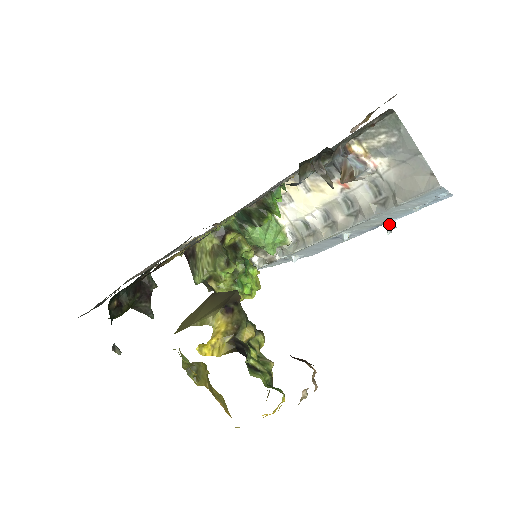
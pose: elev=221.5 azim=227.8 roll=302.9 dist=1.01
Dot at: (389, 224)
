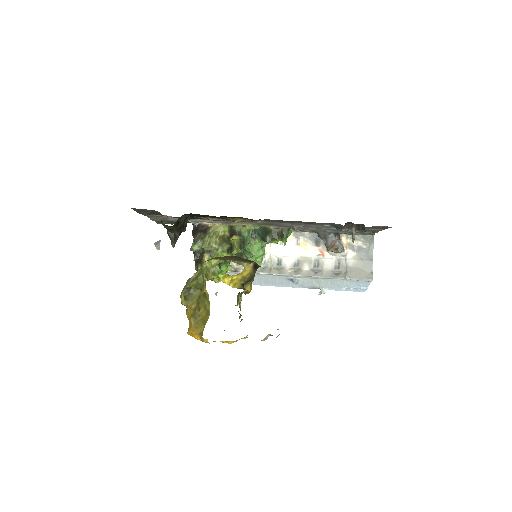
Dot at: (322, 290)
